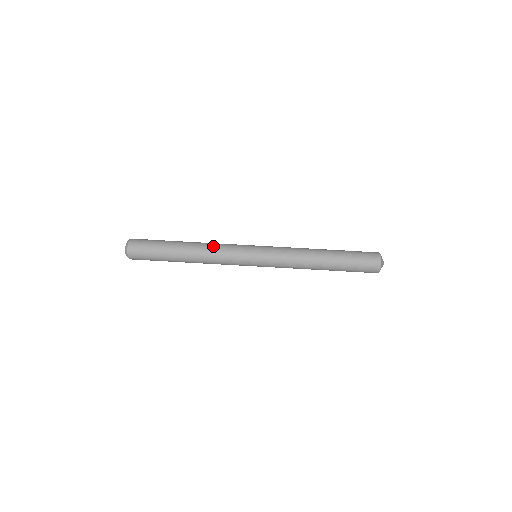
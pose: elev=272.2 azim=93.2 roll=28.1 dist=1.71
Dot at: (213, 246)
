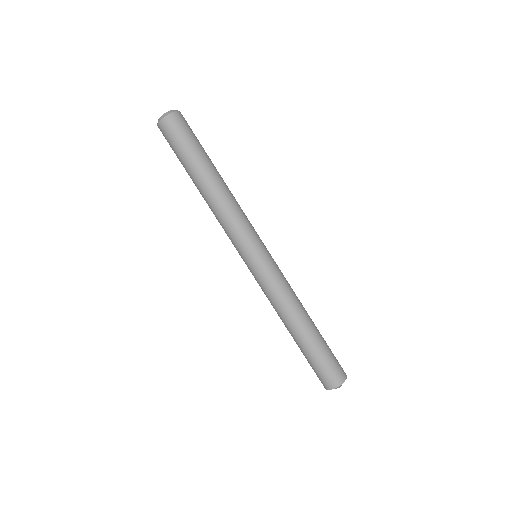
Dot at: (234, 205)
